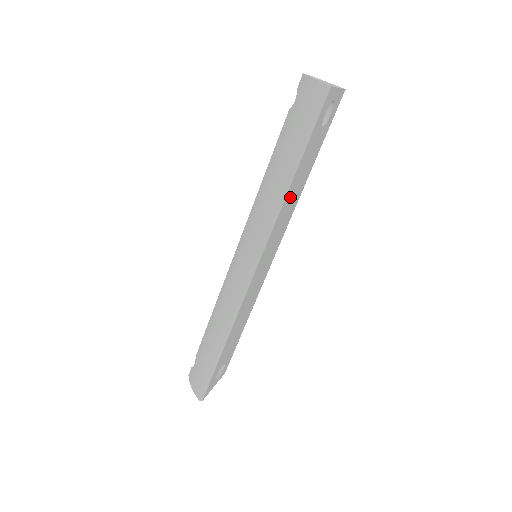
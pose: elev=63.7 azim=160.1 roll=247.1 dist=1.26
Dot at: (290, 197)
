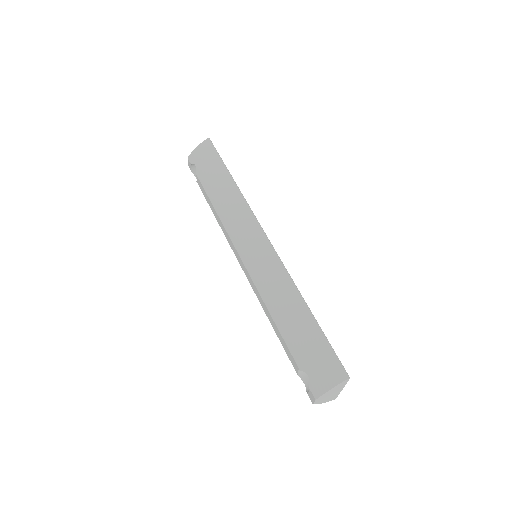
Dot at: occluded
